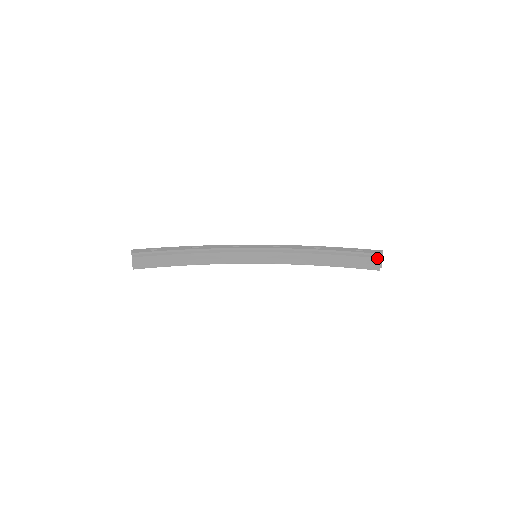
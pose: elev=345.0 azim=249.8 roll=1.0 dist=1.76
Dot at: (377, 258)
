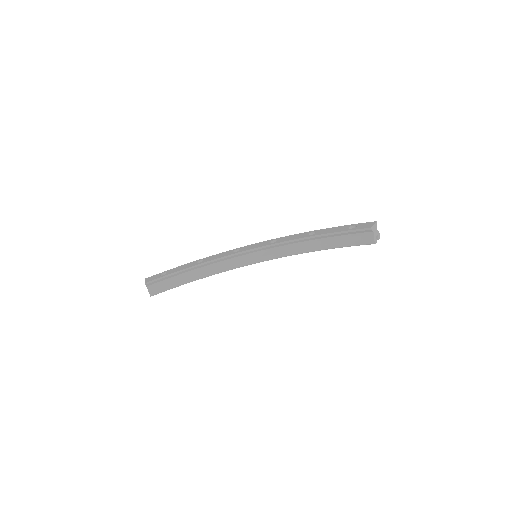
Dot at: (370, 232)
